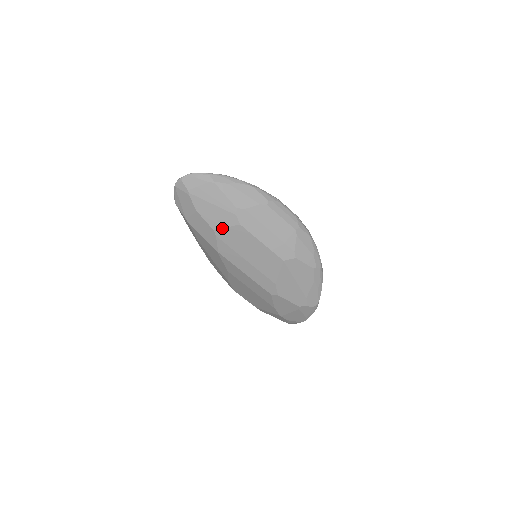
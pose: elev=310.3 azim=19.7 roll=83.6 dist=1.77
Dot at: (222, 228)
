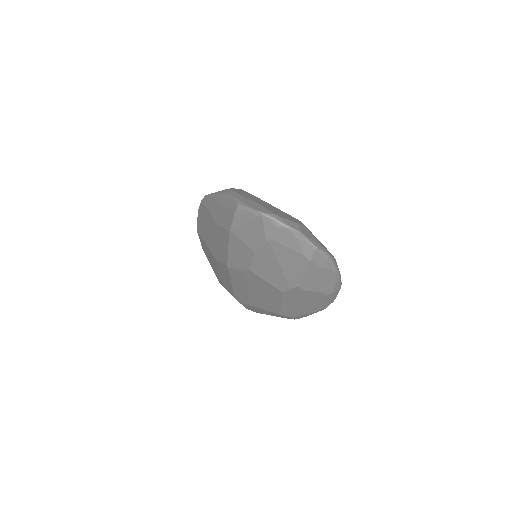
Dot at: (261, 277)
